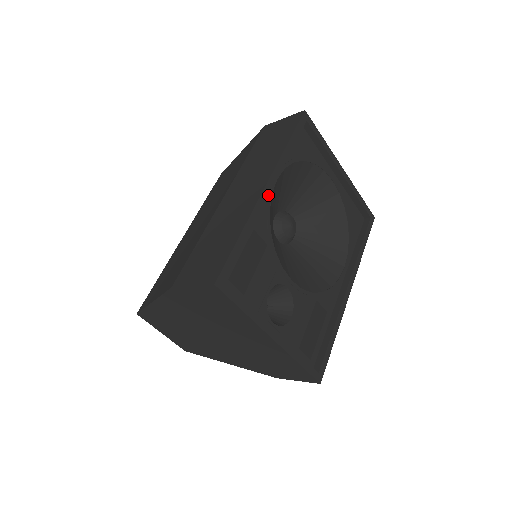
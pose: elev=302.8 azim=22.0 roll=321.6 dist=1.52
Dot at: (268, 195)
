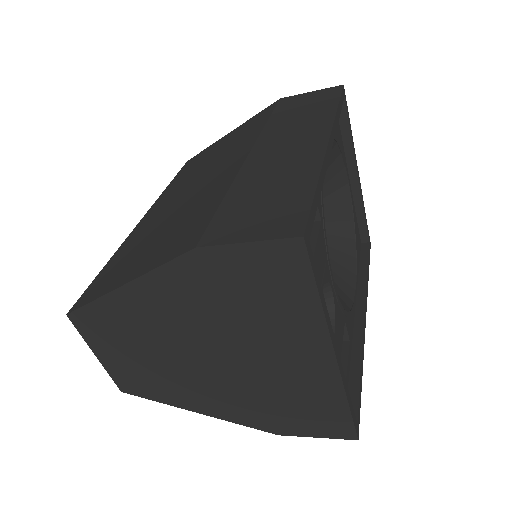
Dot at: occluded
